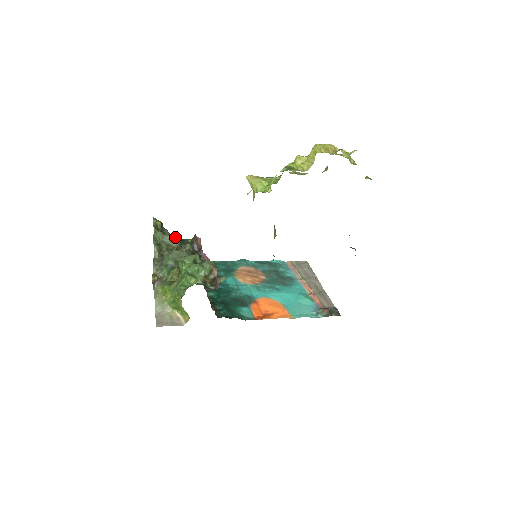
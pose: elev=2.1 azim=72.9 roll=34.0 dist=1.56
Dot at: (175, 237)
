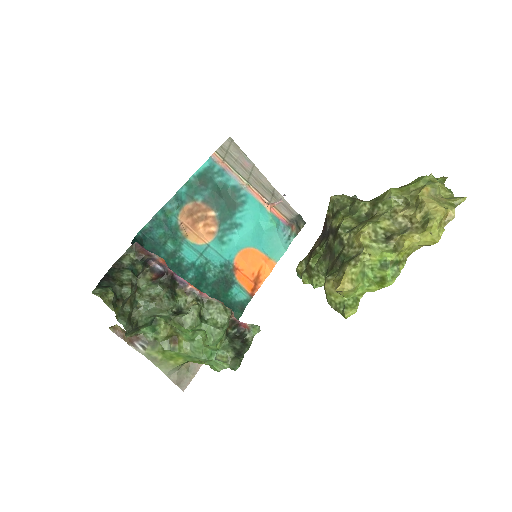
Dot at: (132, 284)
